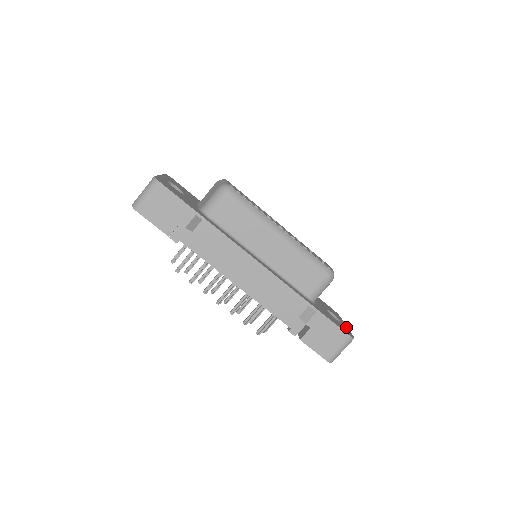
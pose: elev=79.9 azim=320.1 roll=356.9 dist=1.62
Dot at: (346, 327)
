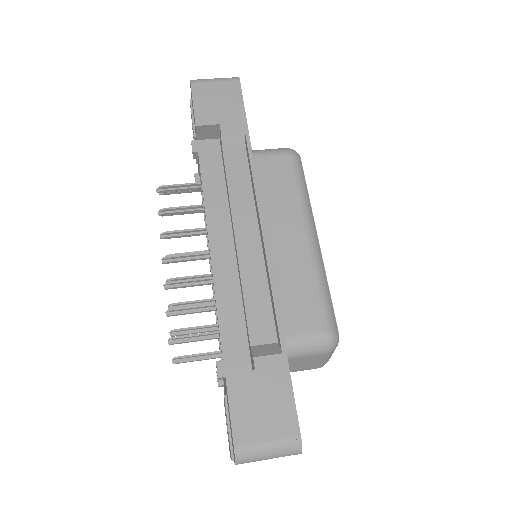
Dot at: occluded
